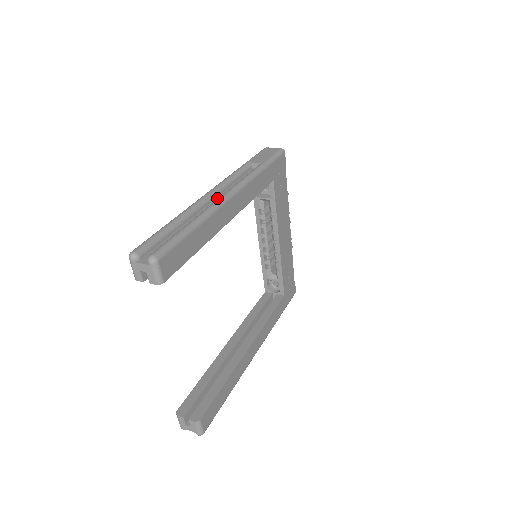
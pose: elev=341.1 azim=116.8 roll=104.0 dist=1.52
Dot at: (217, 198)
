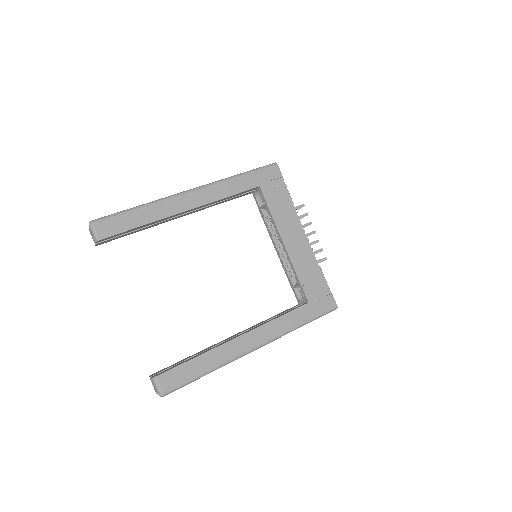
Dot at: occluded
